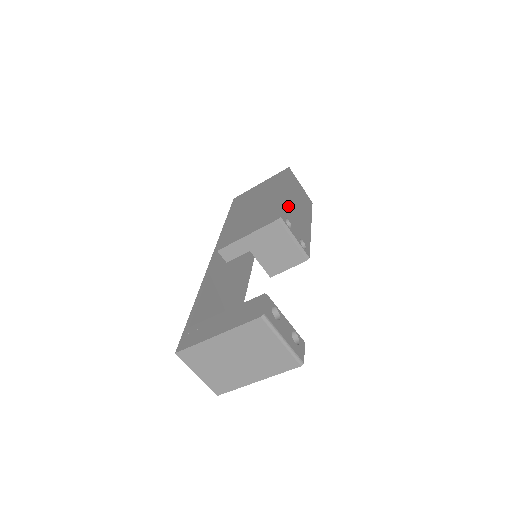
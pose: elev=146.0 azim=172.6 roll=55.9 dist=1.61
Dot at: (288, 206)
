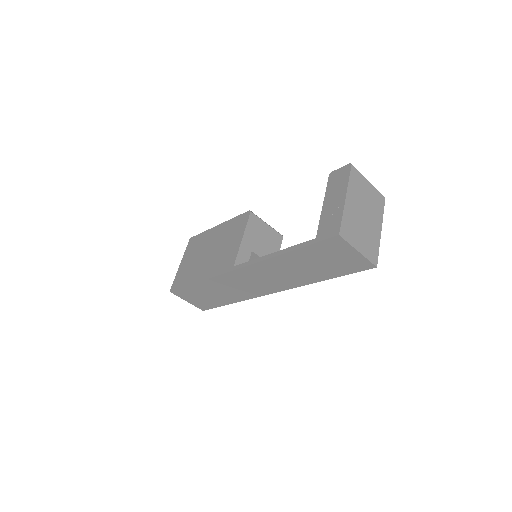
Dot at: occluded
